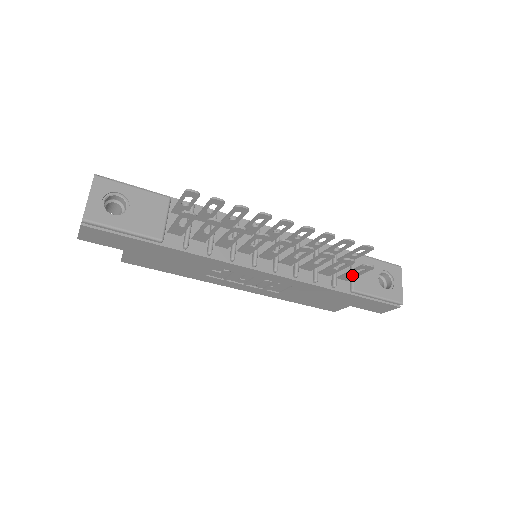
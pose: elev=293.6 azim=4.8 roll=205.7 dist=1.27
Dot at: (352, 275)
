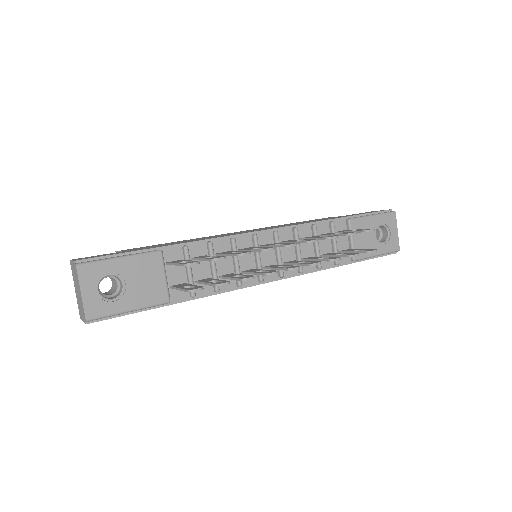
Dot at: occluded
